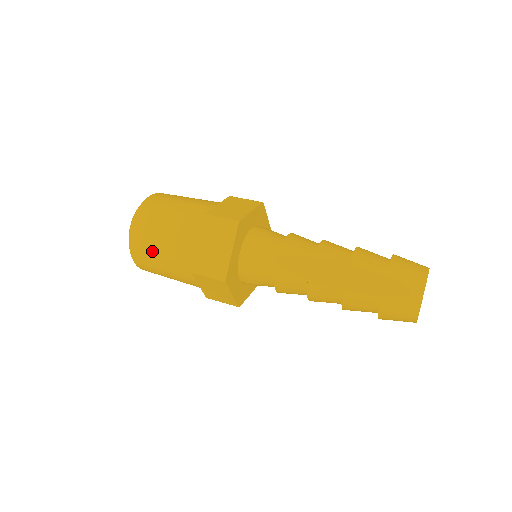
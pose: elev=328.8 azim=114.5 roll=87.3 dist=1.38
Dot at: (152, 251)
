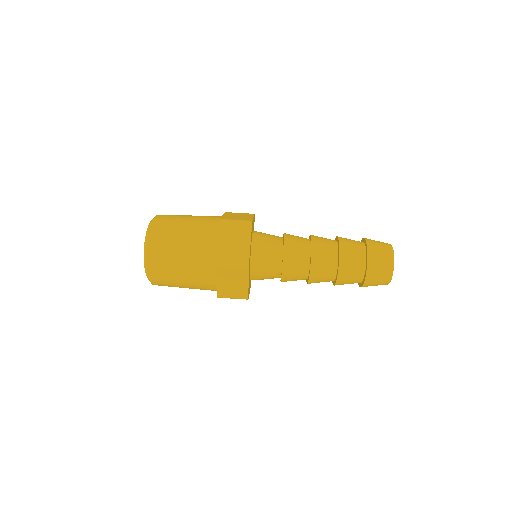
Dot at: (175, 286)
